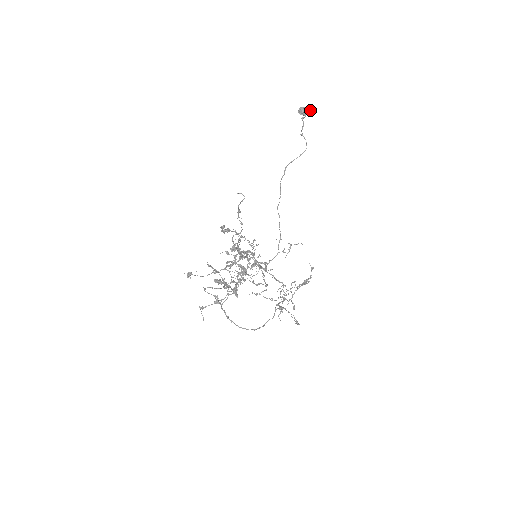
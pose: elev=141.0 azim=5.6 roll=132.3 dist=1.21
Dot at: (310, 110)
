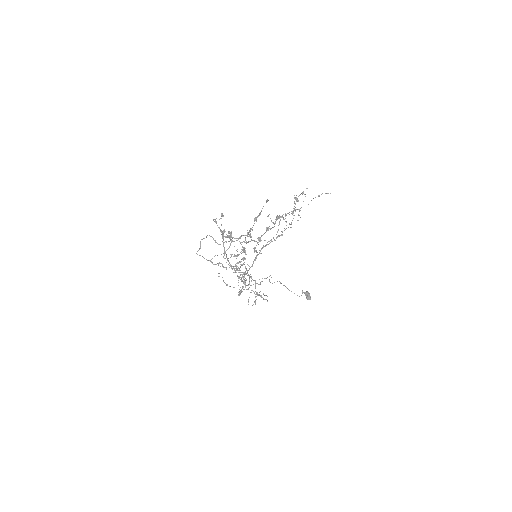
Dot at: (310, 298)
